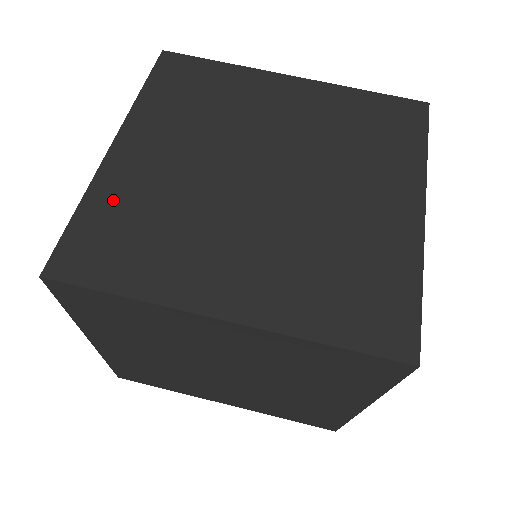
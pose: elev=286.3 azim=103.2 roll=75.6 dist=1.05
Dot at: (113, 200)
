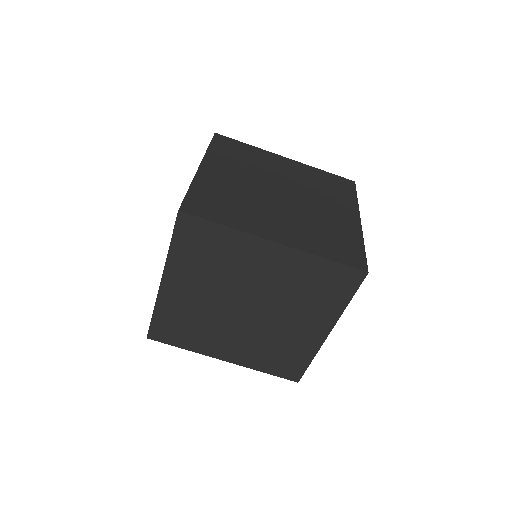
Dot at: (169, 312)
